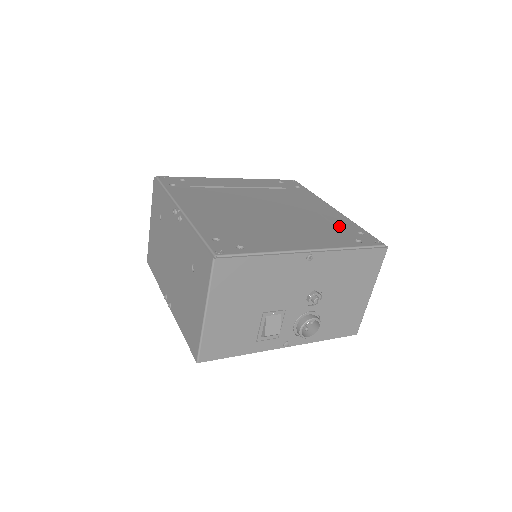
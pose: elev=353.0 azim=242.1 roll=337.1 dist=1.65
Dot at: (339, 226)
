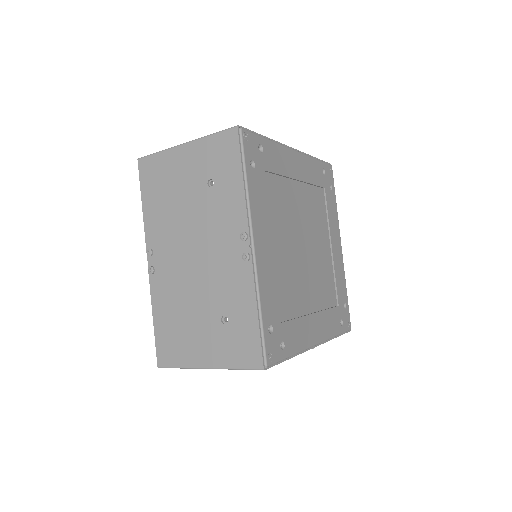
Dot at: (338, 291)
